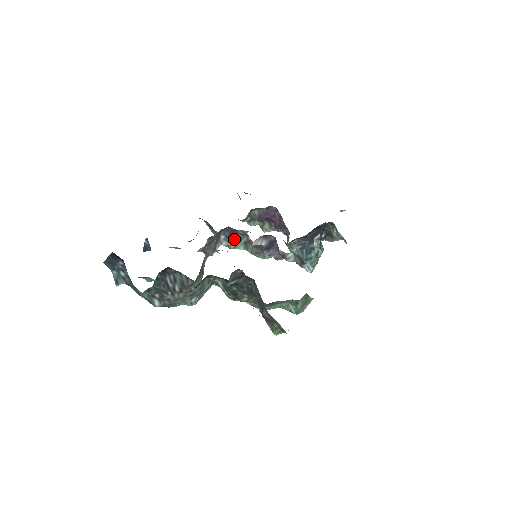
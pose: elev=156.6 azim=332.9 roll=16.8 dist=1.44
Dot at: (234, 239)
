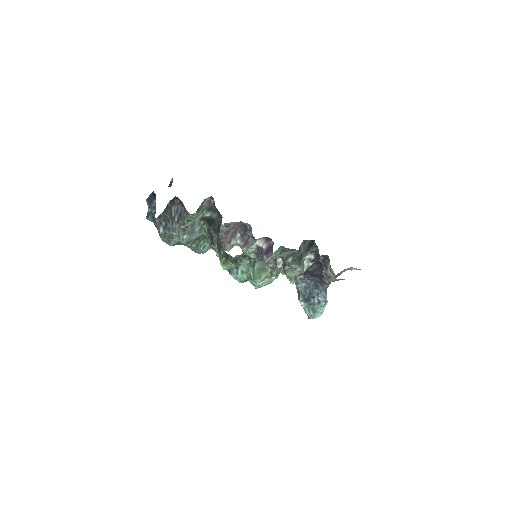
Dot at: (246, 240)
